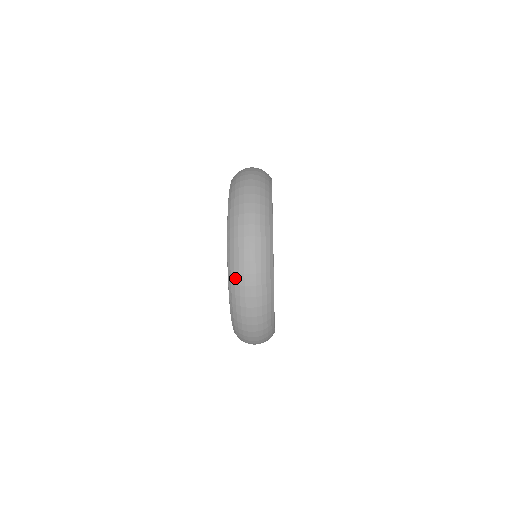
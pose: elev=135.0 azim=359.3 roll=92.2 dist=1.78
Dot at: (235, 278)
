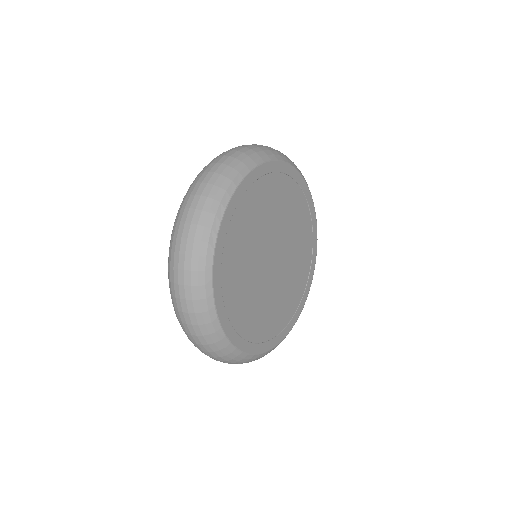
Dot at: occluded
